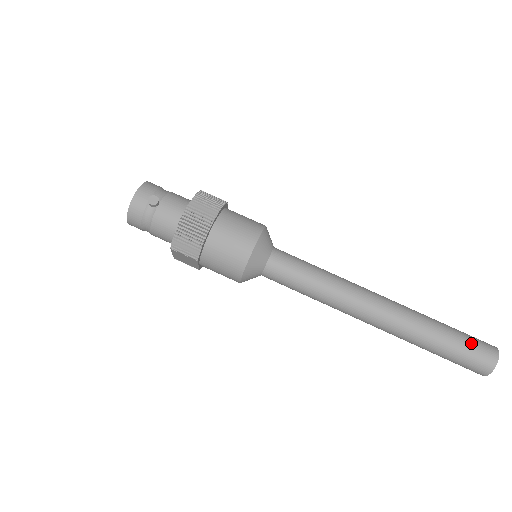
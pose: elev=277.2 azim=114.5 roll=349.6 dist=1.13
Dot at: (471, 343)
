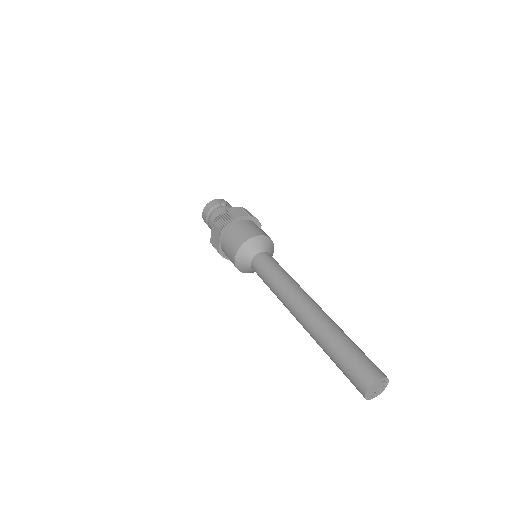
Dot at: (366, 358)
